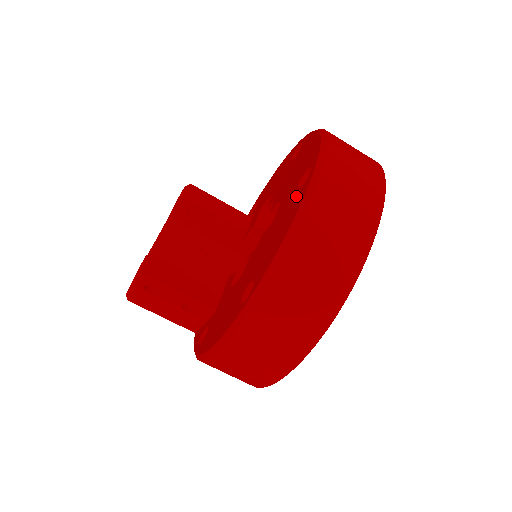
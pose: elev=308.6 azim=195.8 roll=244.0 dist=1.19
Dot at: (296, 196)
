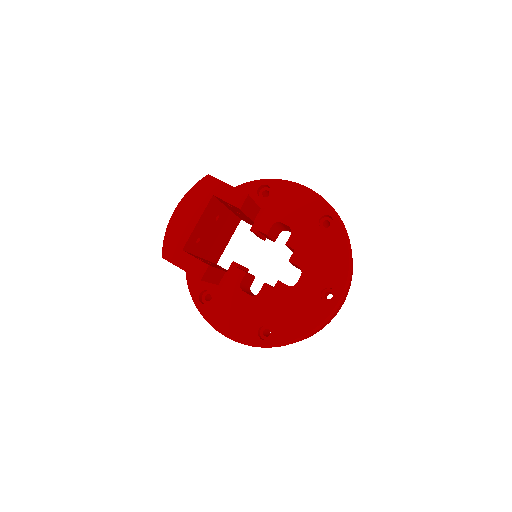
Dot at: (318, 305)
